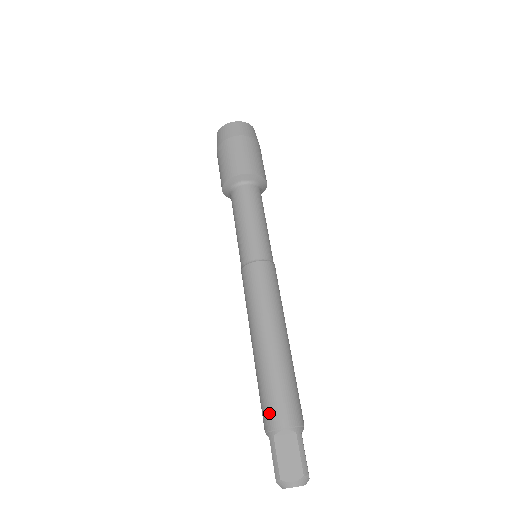
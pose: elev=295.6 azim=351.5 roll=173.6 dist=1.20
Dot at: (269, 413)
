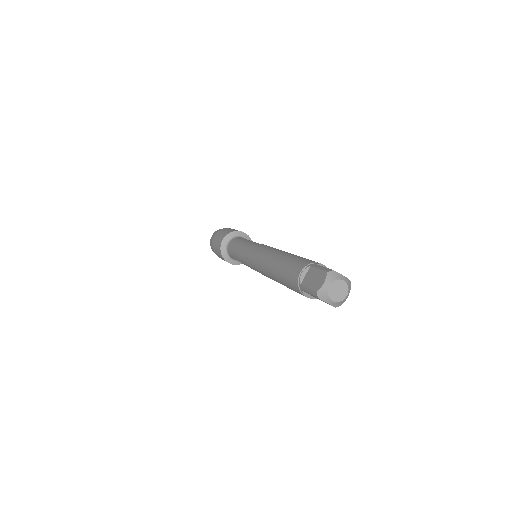
Dot at: (291, 281)
